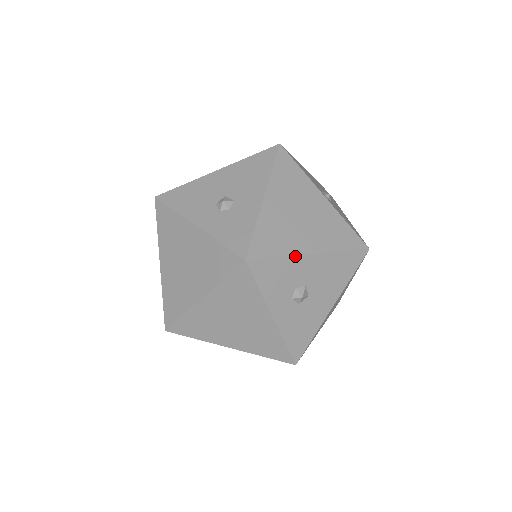
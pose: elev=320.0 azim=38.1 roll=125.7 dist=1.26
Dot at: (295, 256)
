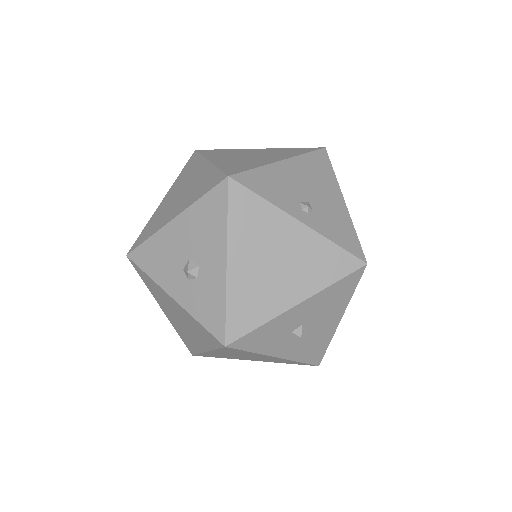
Dot at: (278, 316)
